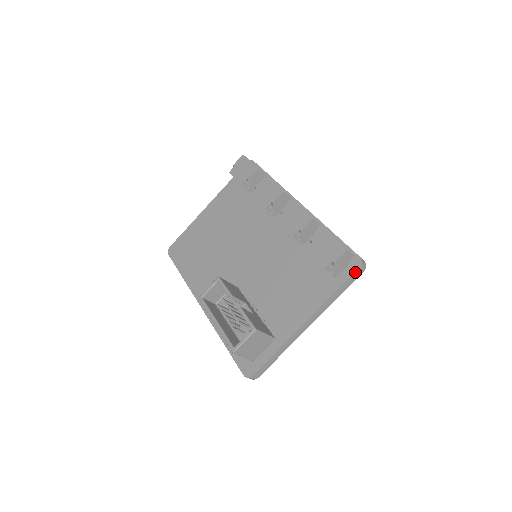
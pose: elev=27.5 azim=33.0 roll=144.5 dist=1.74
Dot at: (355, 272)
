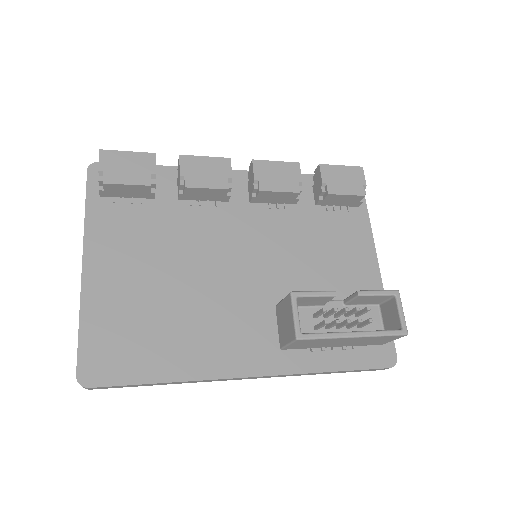
Dot at: occluded
